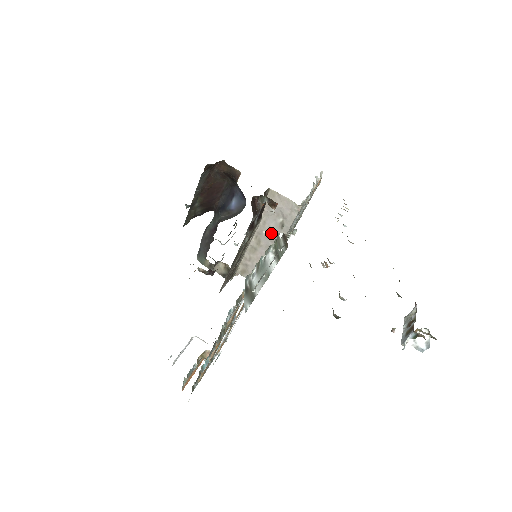
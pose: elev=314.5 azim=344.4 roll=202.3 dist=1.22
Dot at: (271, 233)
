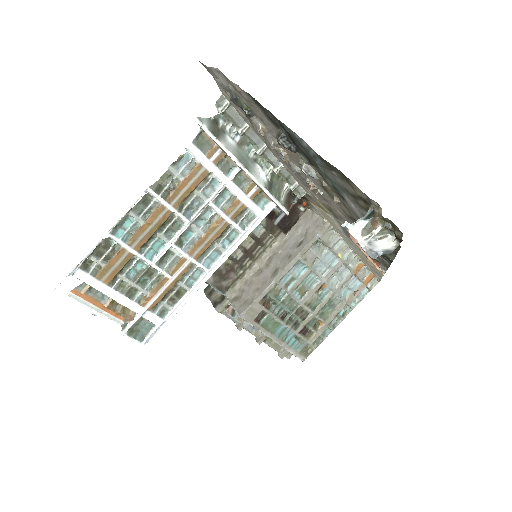
Dot at: (286, 253)
